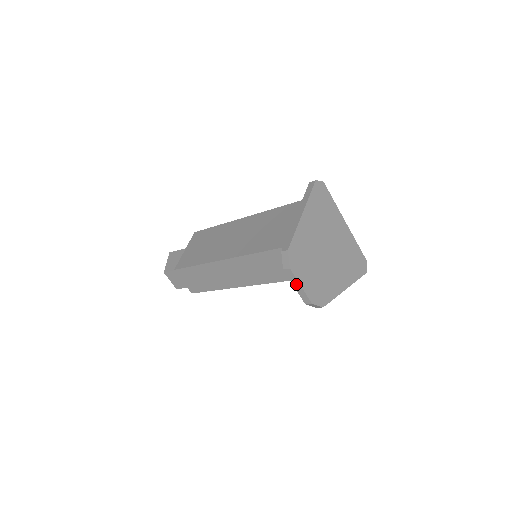
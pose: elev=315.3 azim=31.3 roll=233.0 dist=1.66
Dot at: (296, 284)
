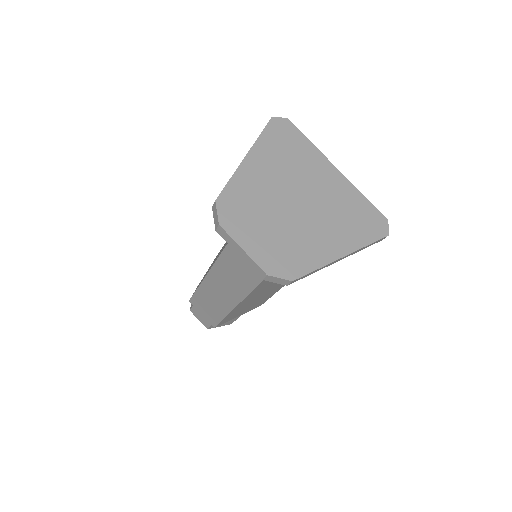
Dot at: (237, 248)
